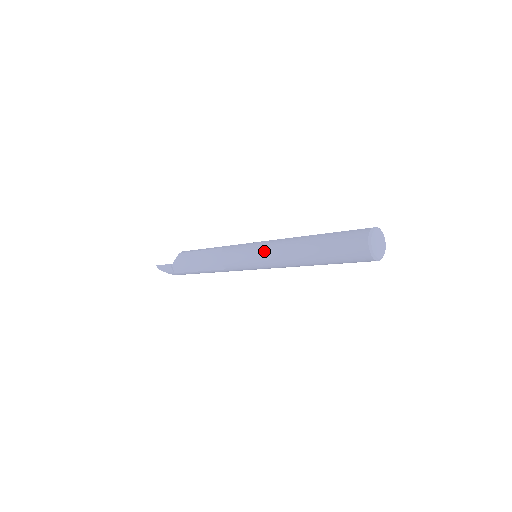
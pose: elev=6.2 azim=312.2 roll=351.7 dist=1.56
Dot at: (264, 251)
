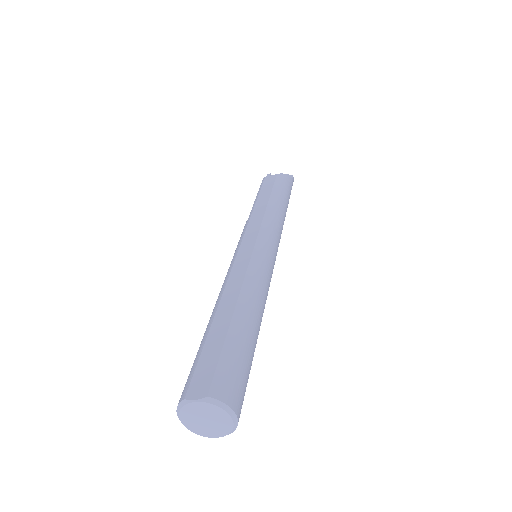
Dot at: occluded
